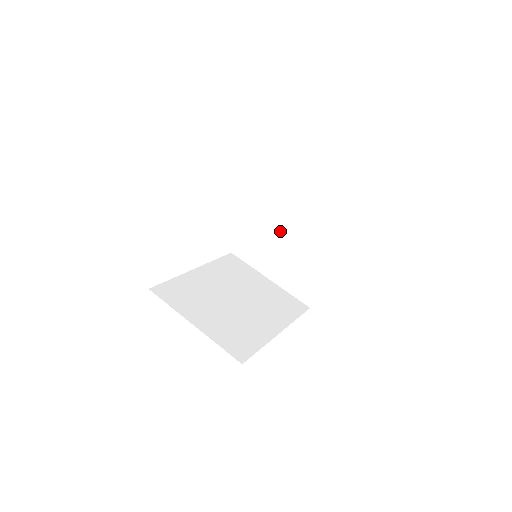
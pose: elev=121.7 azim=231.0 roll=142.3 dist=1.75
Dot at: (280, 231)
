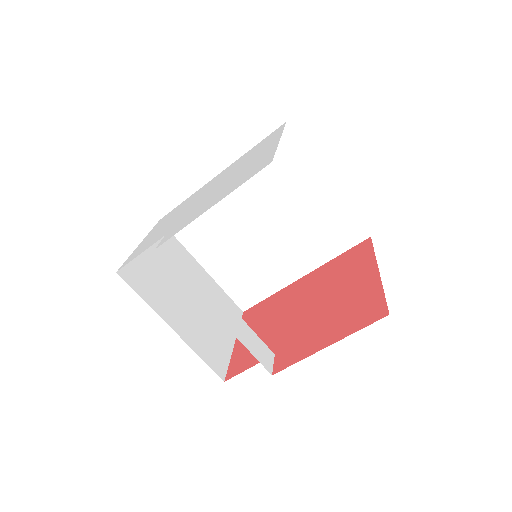
Dot at: occluded
